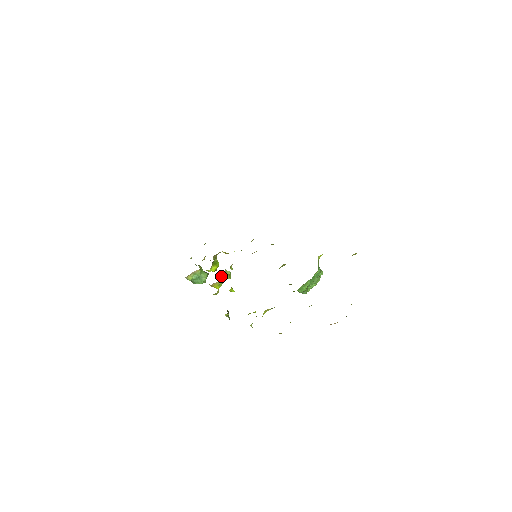
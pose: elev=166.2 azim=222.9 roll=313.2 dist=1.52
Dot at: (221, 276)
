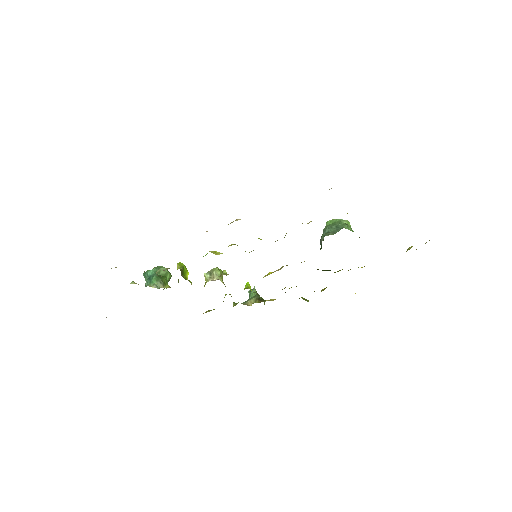
Dot at: occluded
